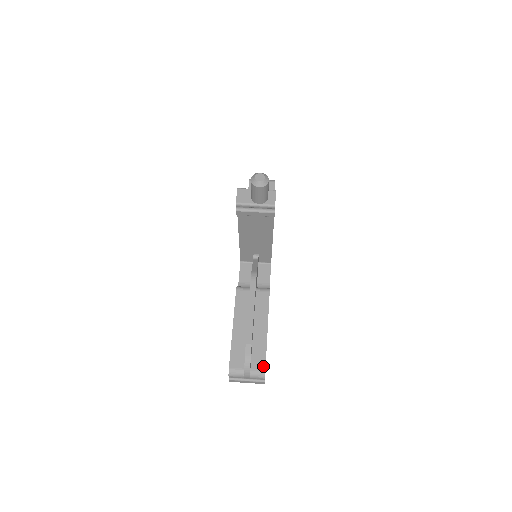
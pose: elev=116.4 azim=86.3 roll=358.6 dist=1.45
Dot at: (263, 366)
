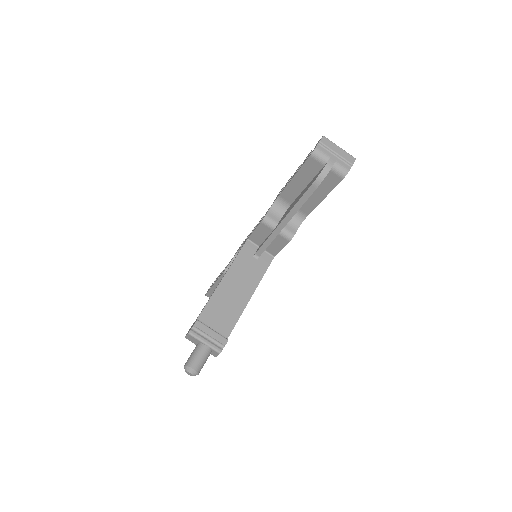
Dot at: occluded
